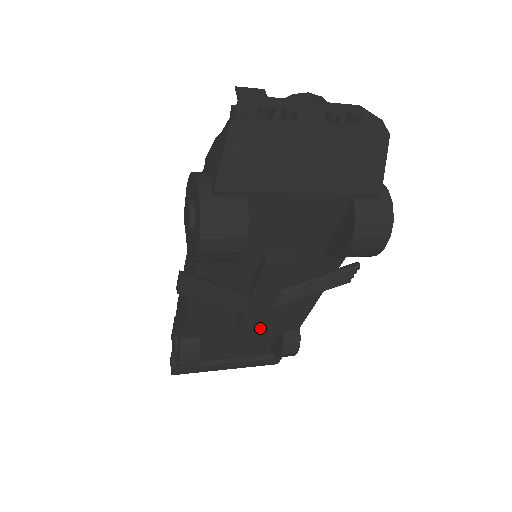
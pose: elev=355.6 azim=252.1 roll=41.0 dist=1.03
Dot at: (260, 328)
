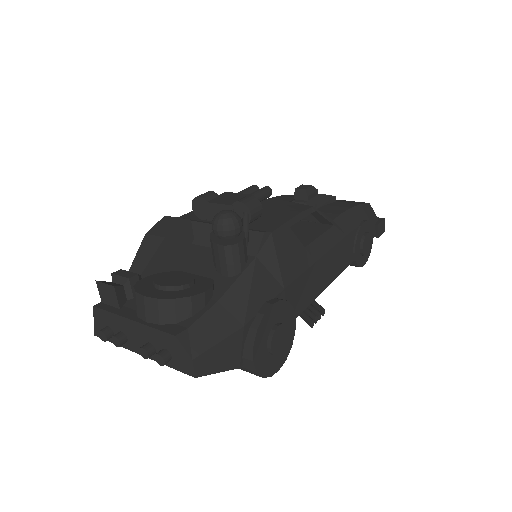
Dot at: occluded
